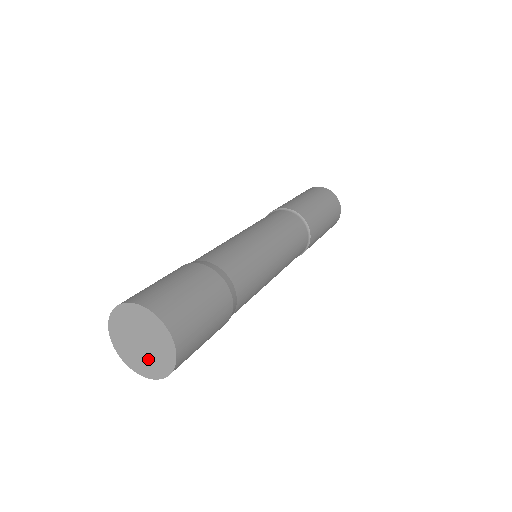
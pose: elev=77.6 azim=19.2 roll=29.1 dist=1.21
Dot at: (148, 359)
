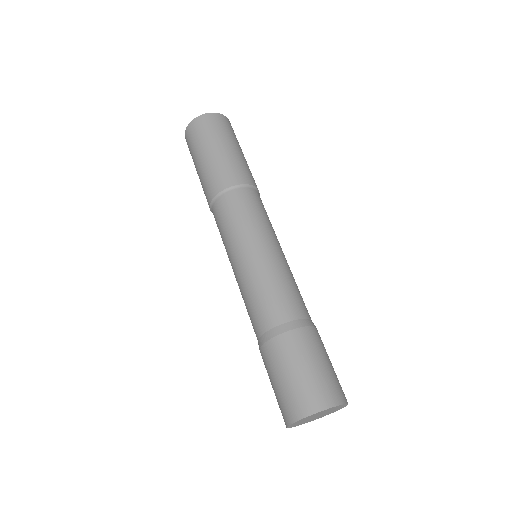
Dot at: occluded
